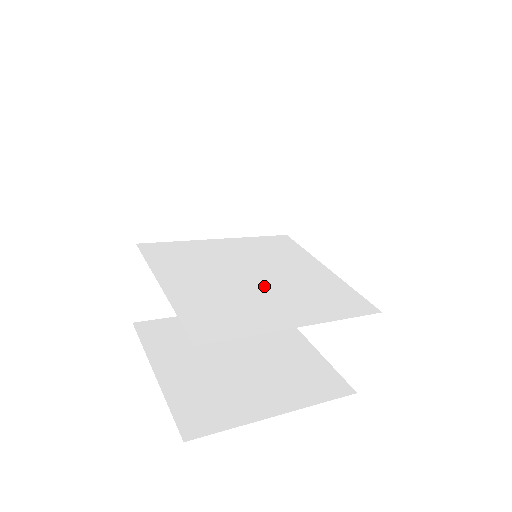
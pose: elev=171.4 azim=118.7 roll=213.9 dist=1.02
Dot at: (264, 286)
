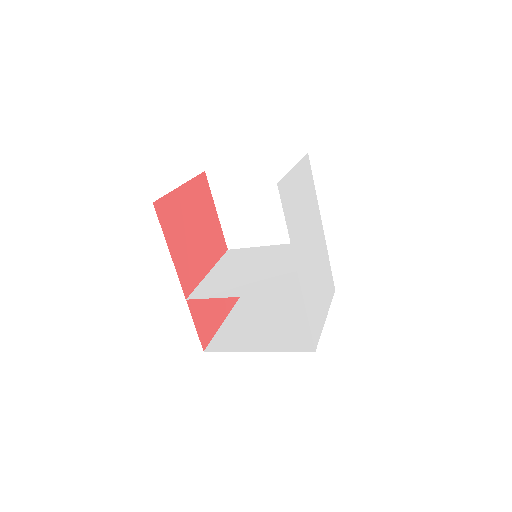
Dot at: (257, 274)
